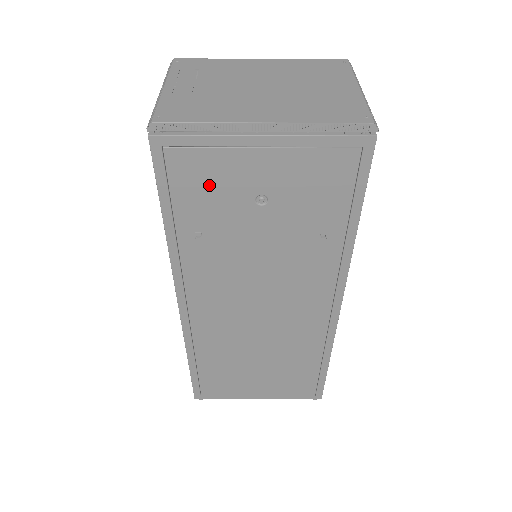
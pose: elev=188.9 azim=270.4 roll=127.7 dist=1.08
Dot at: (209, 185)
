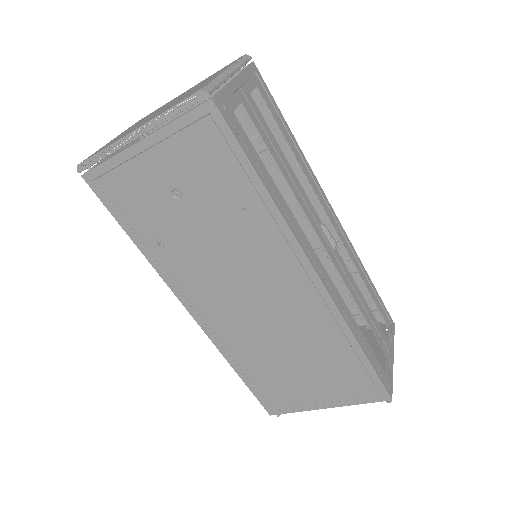
Dot at: (137, 197)
